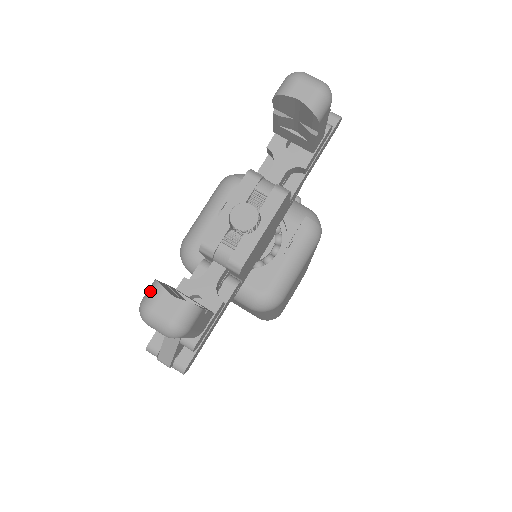
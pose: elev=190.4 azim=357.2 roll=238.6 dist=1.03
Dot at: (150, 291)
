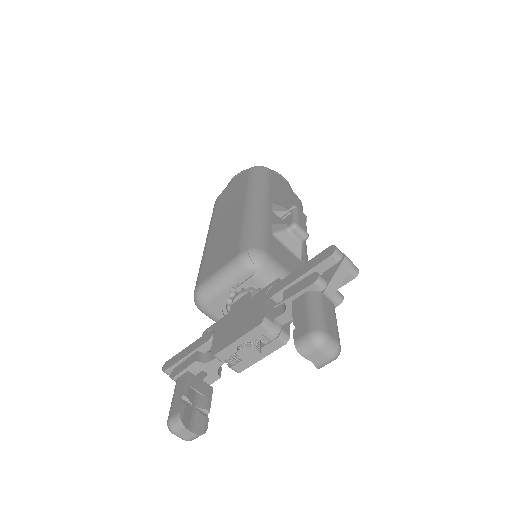
Dot at: (176, 424)
